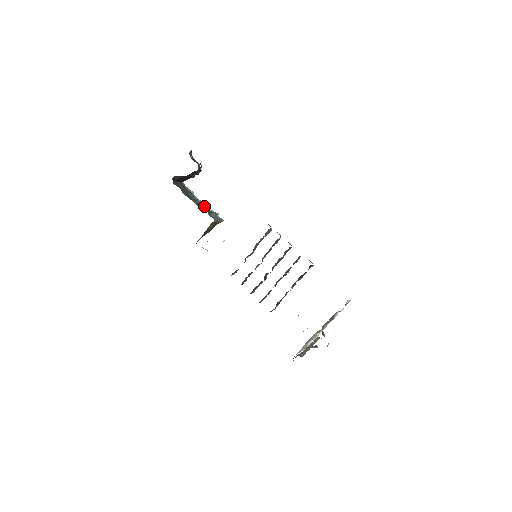
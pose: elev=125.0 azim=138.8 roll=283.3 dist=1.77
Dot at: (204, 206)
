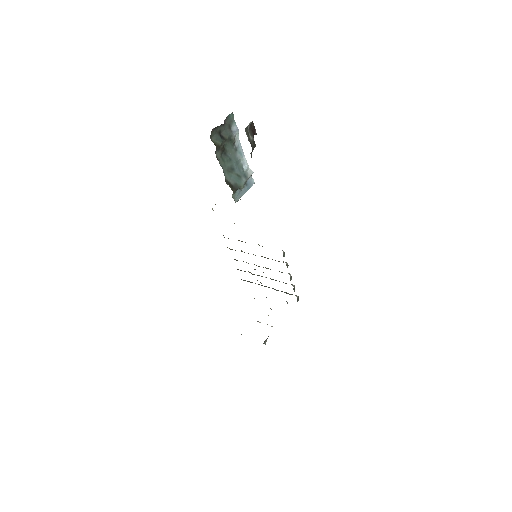
Dot at: (240, 161)
